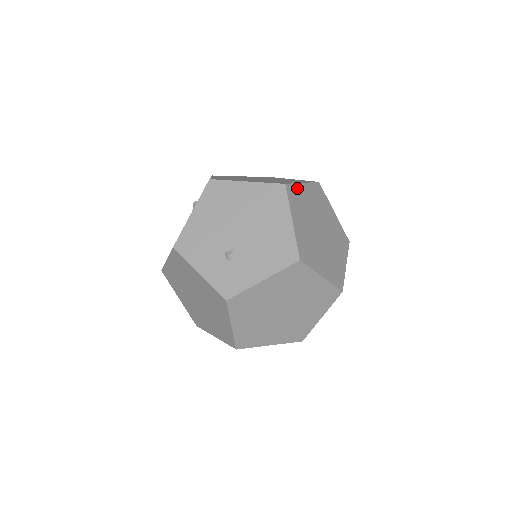
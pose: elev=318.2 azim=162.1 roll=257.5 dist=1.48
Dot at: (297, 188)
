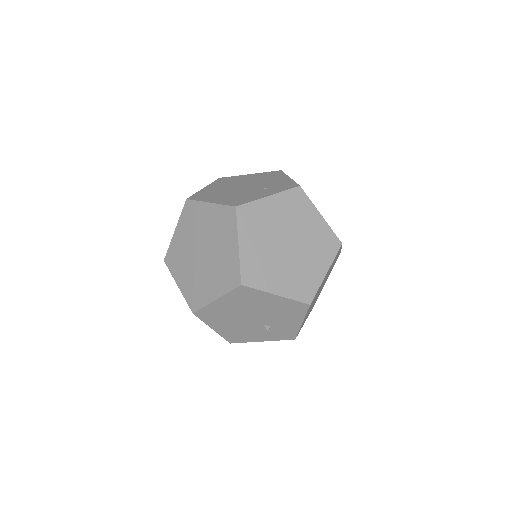
Dot at: (244, 263)
